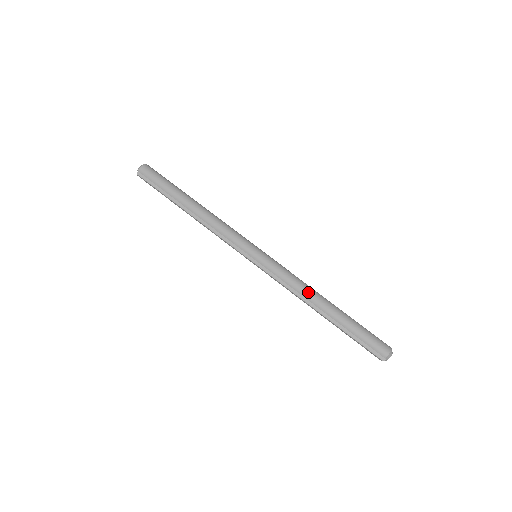
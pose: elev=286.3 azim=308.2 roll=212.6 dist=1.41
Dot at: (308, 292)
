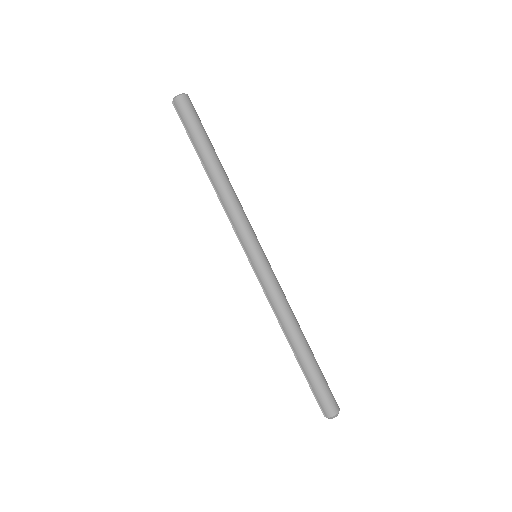
Dot at: (286, 322)
